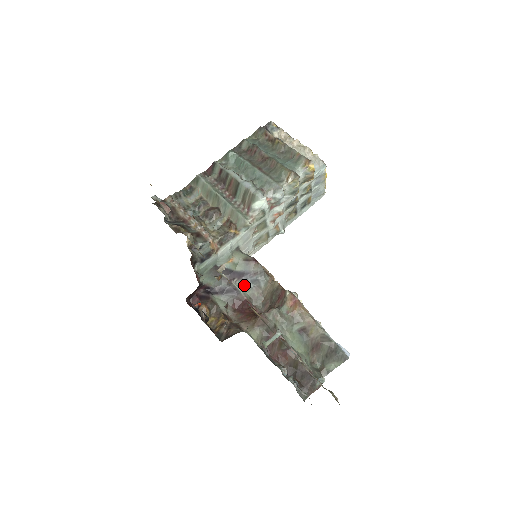
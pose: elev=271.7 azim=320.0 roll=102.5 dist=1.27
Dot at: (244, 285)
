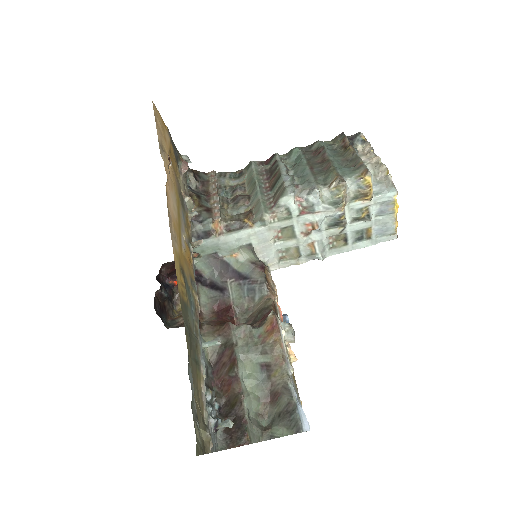
Dot at: (238, 290)
